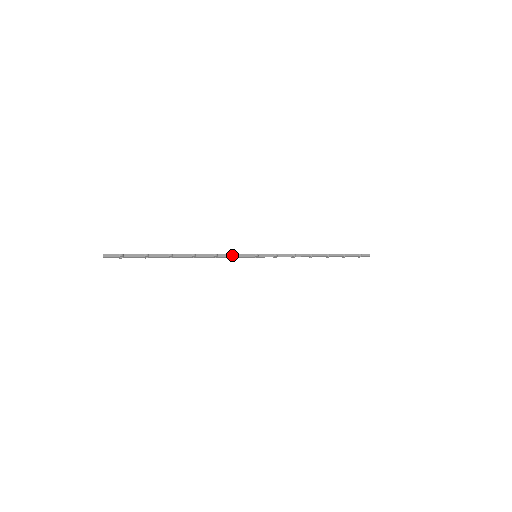
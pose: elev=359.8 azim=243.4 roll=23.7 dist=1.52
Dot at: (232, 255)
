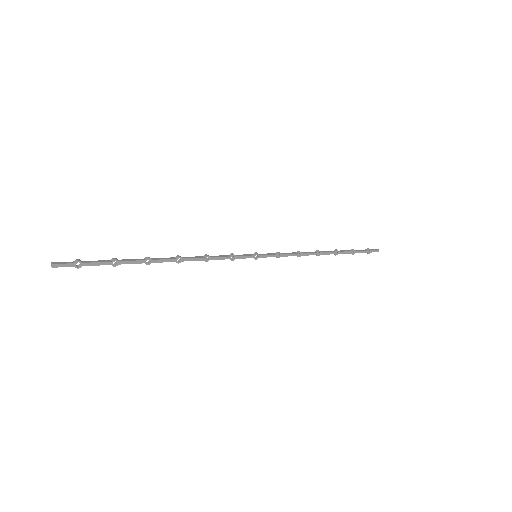
Dot at: (227, 256)
